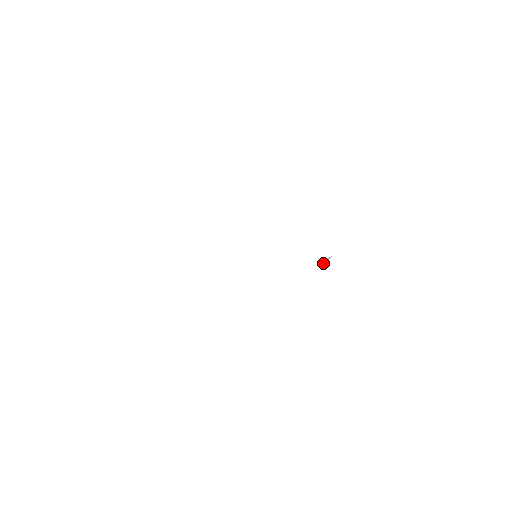
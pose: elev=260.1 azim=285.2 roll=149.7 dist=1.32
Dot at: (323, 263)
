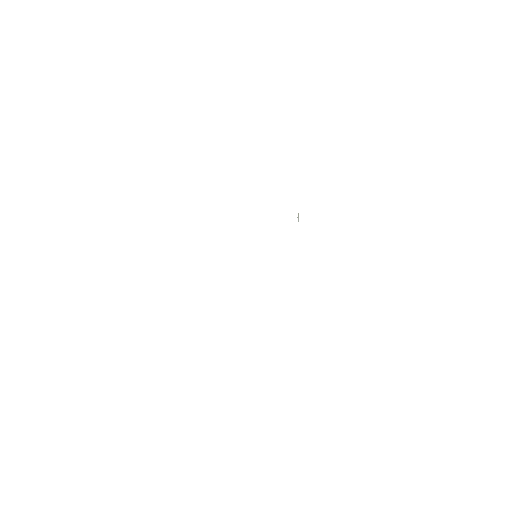
Dot at: (298, 221)
